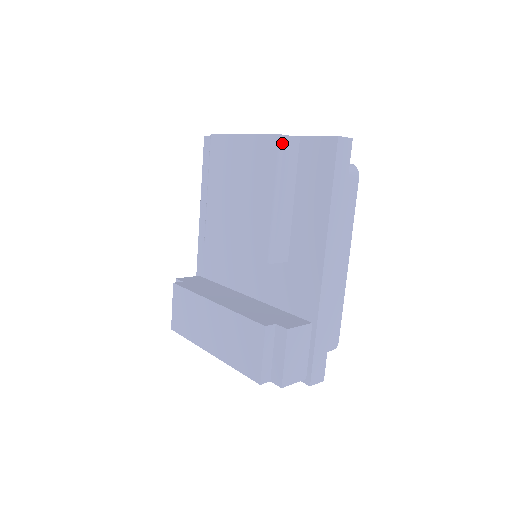
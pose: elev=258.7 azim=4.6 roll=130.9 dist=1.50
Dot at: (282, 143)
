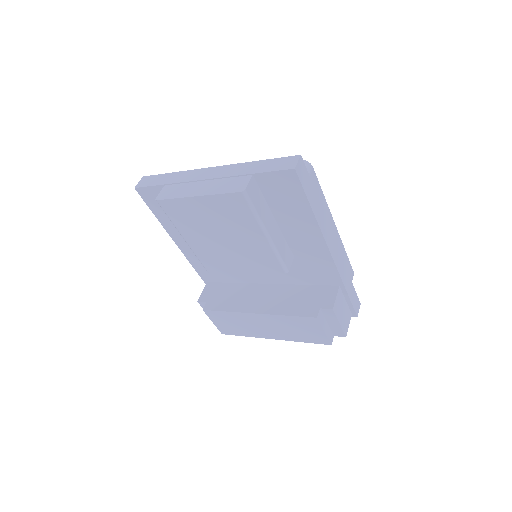
Dot at: (247, 196)
